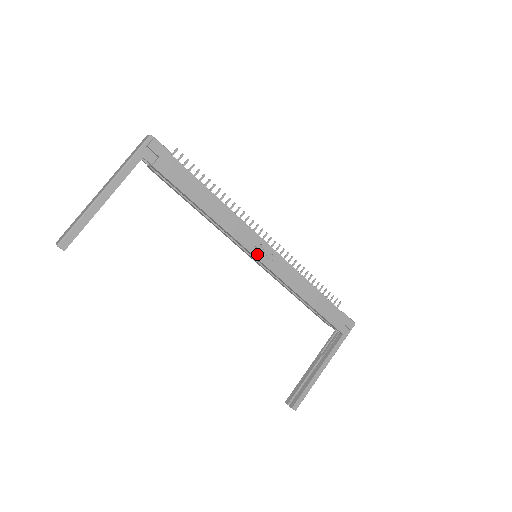
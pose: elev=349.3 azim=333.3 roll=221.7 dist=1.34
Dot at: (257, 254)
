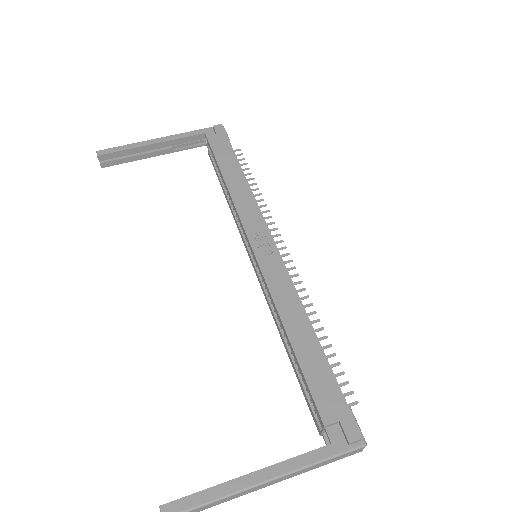
Dot at: (254, 242)
